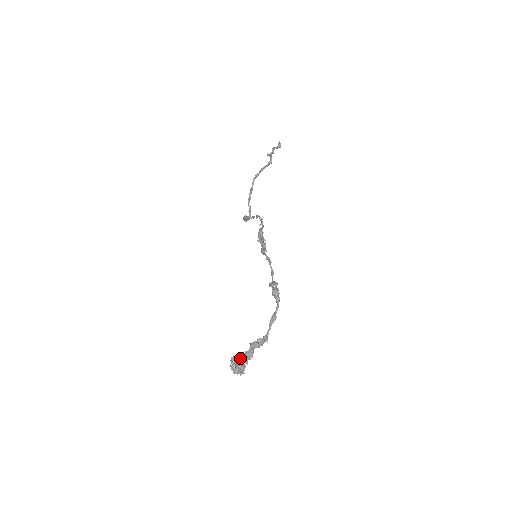
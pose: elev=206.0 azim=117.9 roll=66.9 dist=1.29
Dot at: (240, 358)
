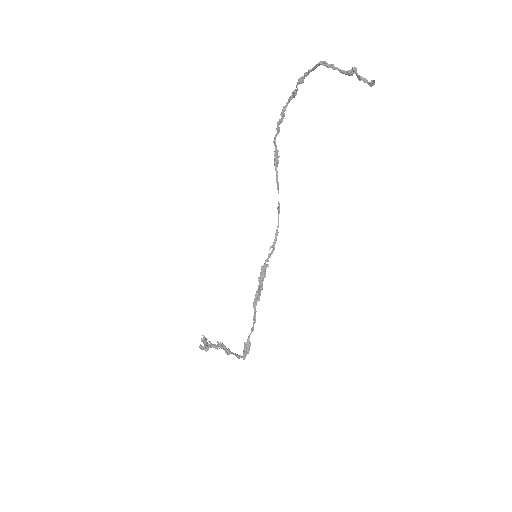
Dot at: (208, 346)
